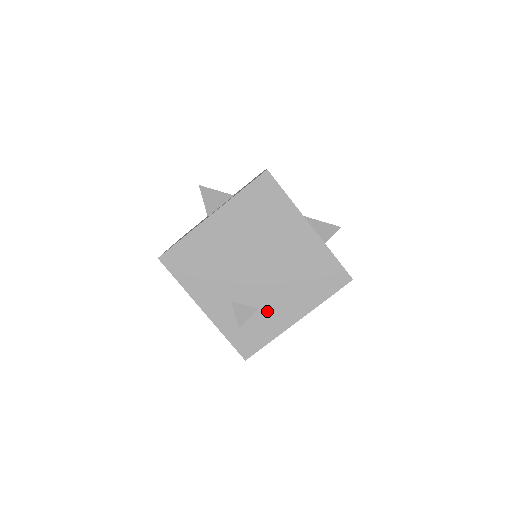
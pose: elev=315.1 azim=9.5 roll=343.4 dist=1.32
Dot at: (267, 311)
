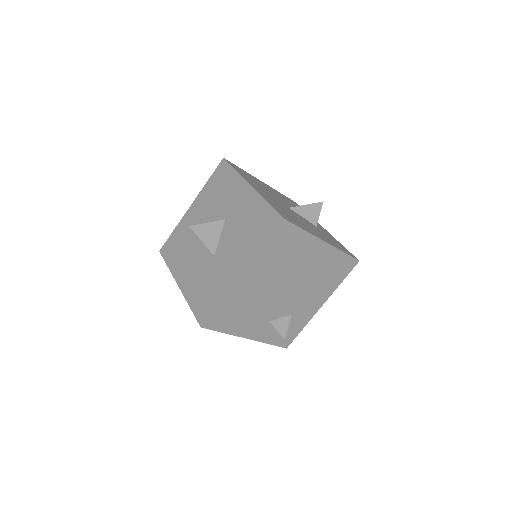
Dot at: (298, 313)
